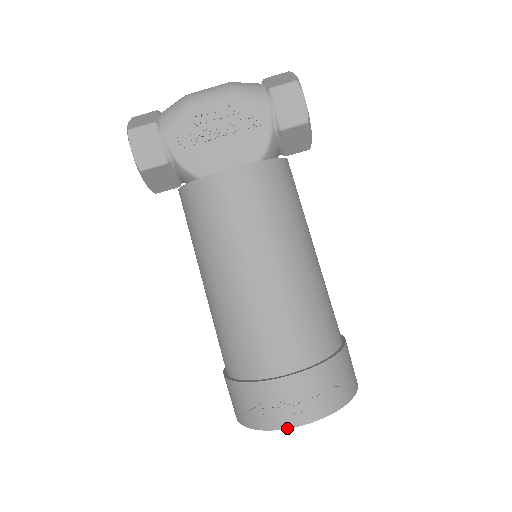
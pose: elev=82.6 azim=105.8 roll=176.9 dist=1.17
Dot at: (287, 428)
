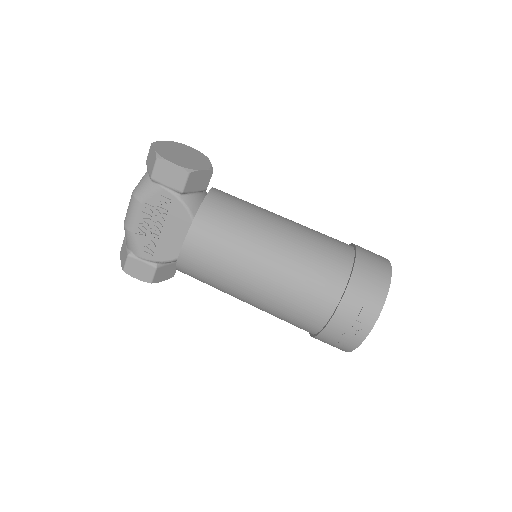
Dot at: (361, 343)
